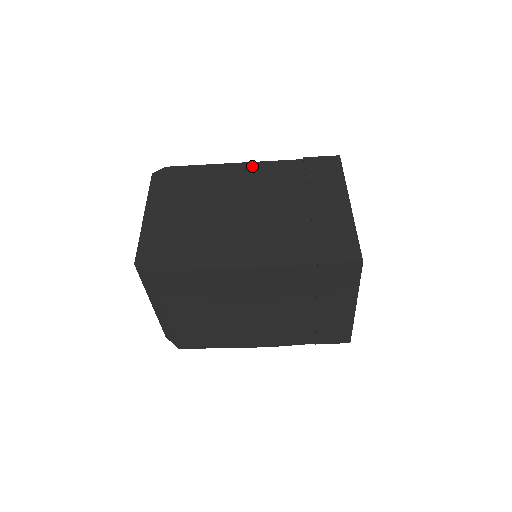
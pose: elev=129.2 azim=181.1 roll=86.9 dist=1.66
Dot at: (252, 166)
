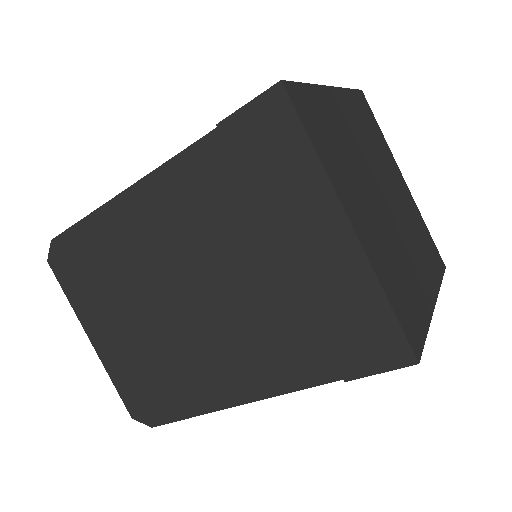
Dot at: (150, 188)
